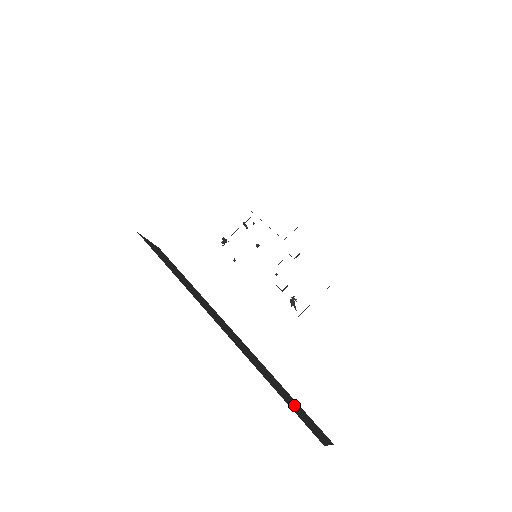
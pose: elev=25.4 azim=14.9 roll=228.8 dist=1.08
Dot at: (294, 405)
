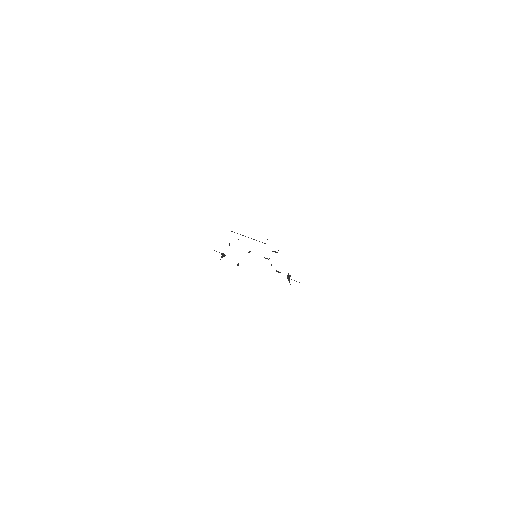
Dot at: occluded
